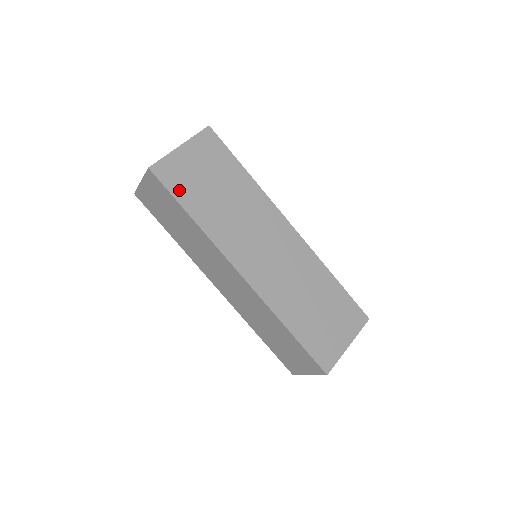
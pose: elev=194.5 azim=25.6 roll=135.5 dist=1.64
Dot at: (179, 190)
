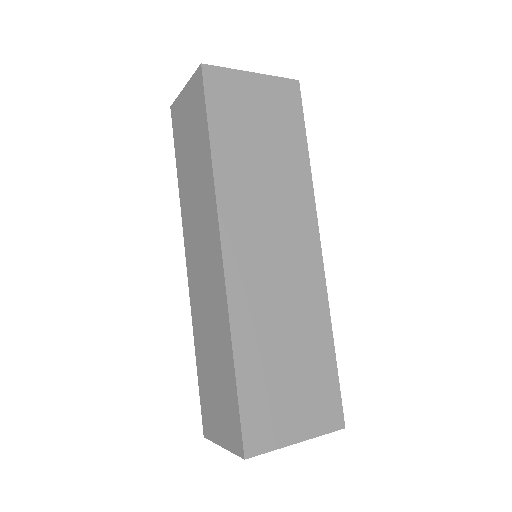
Dot at: (218, 110)
